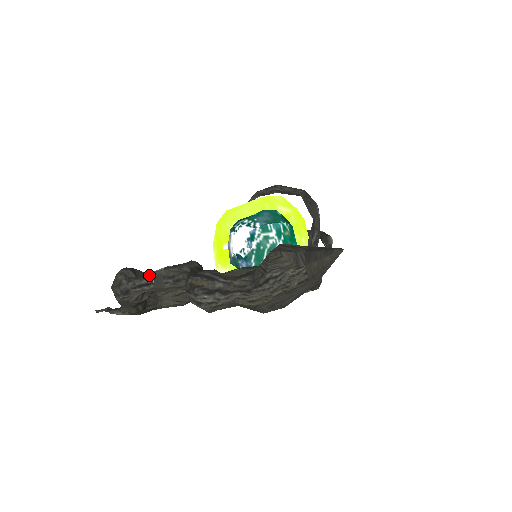
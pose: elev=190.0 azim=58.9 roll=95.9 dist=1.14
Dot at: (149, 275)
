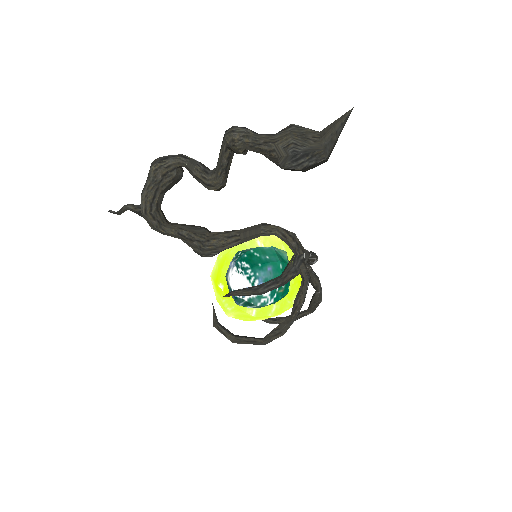
Dot at: (189, 157)
